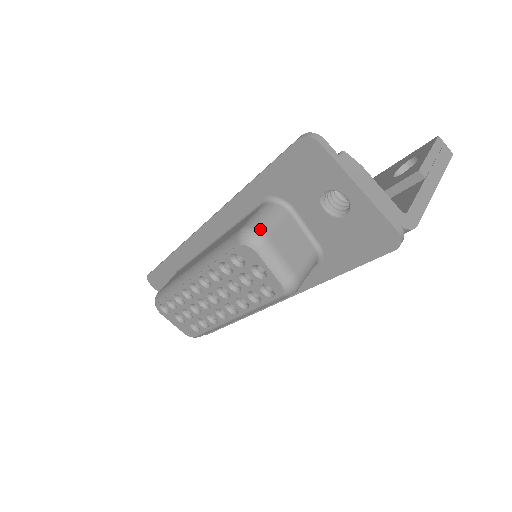
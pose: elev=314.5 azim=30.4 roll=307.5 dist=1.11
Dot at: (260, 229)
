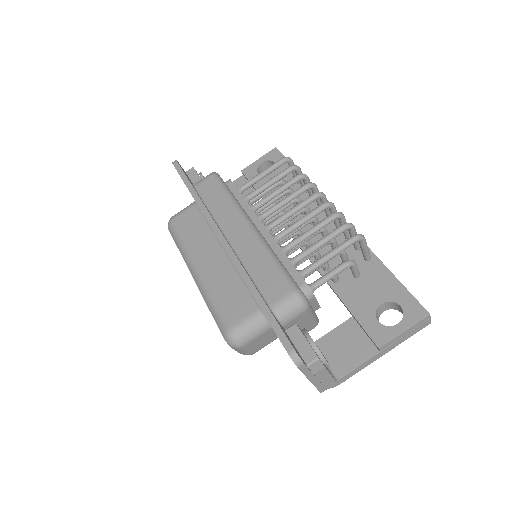
Dot at: (241, 341)
